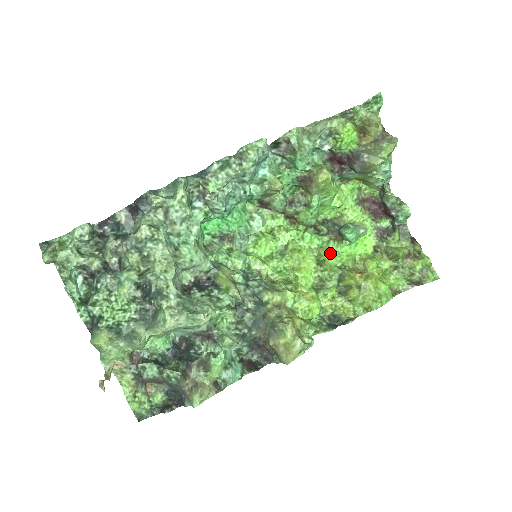
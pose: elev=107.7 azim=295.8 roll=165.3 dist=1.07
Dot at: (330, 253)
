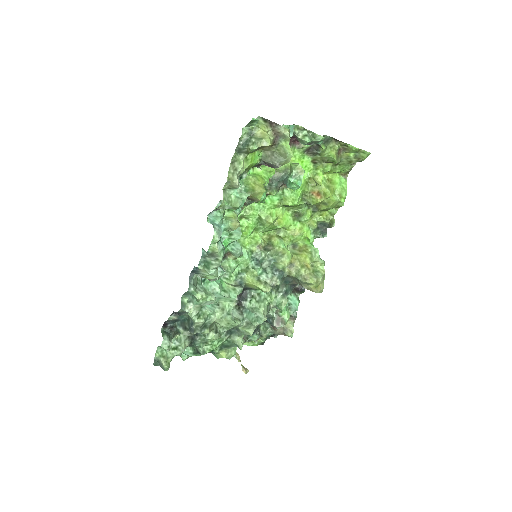
Dot at: (290, 200)
